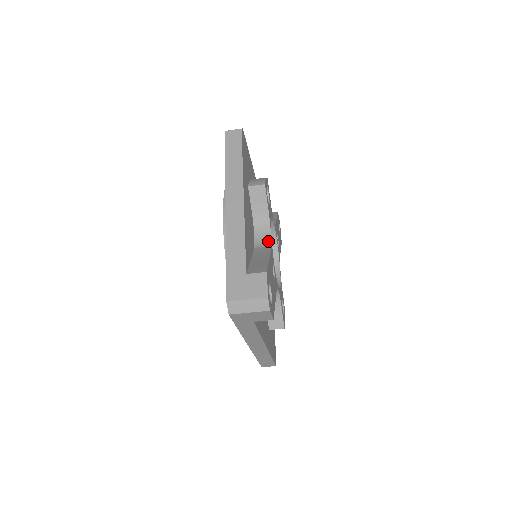
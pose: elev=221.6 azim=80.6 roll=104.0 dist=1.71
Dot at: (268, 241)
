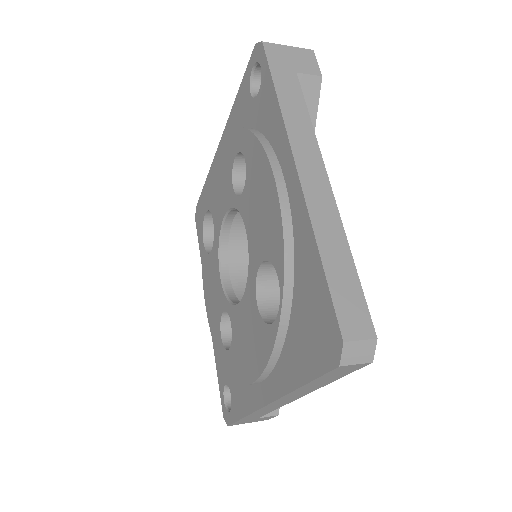
Dot at: occluded
